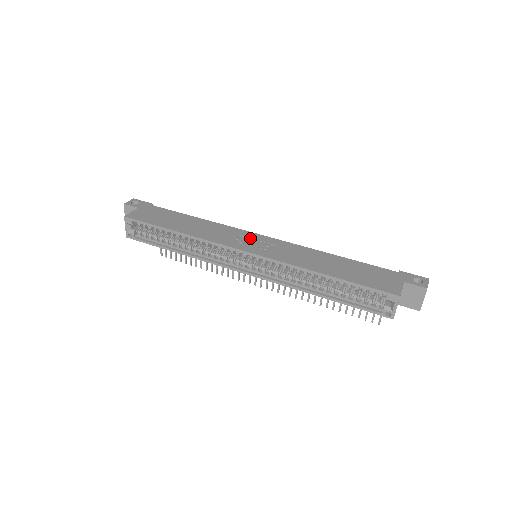
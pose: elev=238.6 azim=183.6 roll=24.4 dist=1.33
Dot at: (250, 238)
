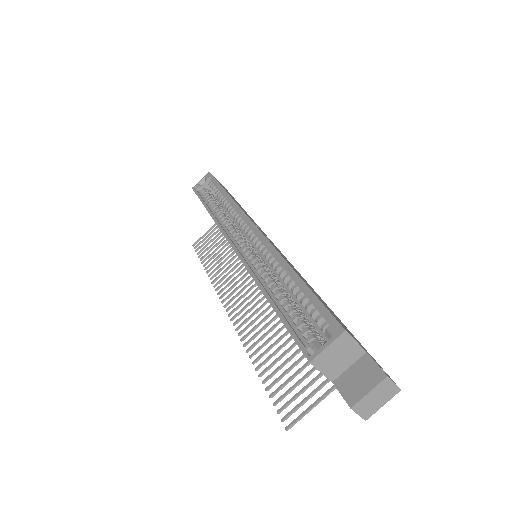
Dot at: (269, 239)
